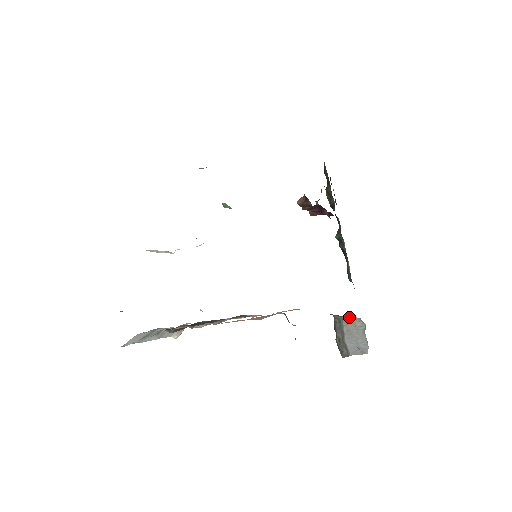
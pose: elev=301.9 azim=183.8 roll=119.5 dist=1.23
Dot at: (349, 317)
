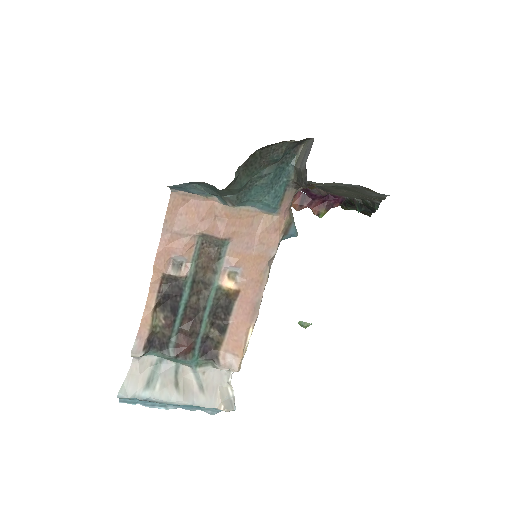
Dot at: (298, 158)
